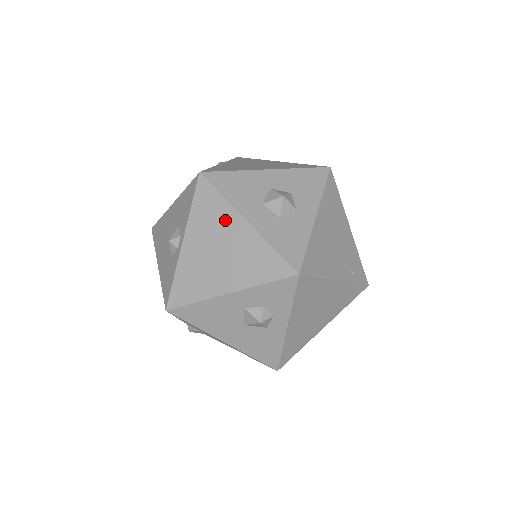
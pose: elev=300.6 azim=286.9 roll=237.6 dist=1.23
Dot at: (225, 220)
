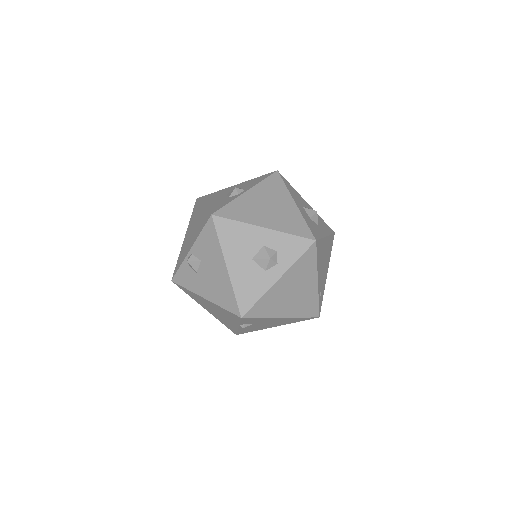
Dot at: (282, 196)
